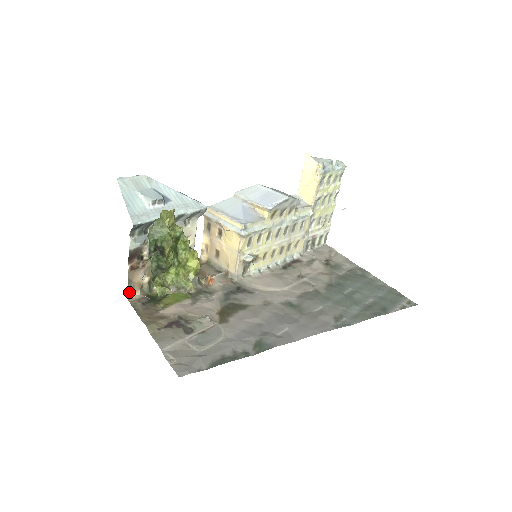
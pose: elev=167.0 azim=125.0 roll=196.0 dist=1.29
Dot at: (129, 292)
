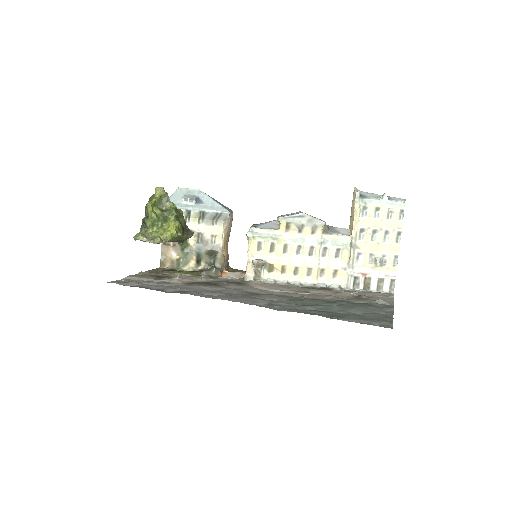
Dot at: (162, 262)
